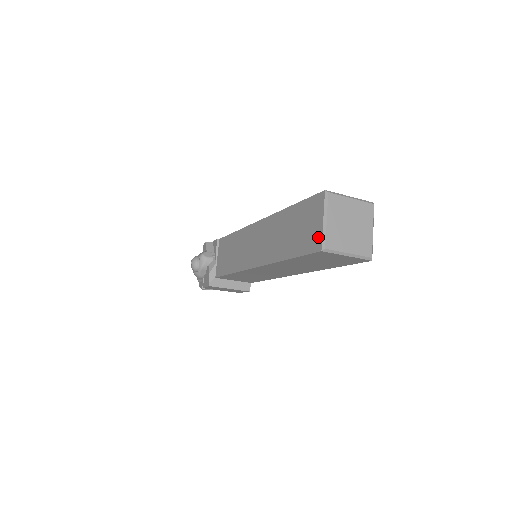
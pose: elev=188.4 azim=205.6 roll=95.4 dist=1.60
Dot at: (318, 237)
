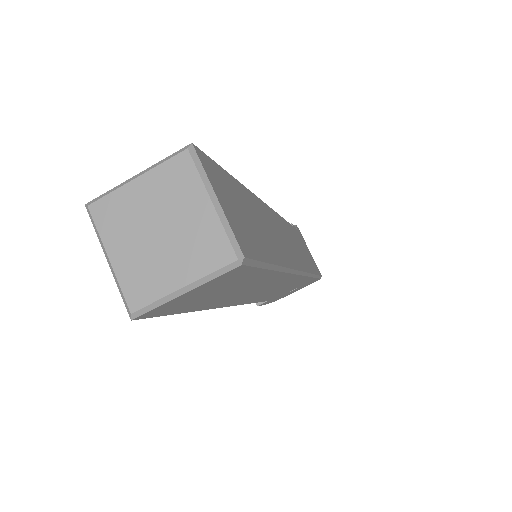
Dot at: occluded
